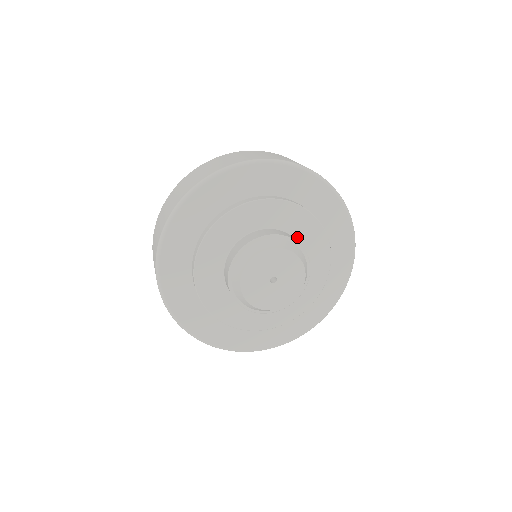
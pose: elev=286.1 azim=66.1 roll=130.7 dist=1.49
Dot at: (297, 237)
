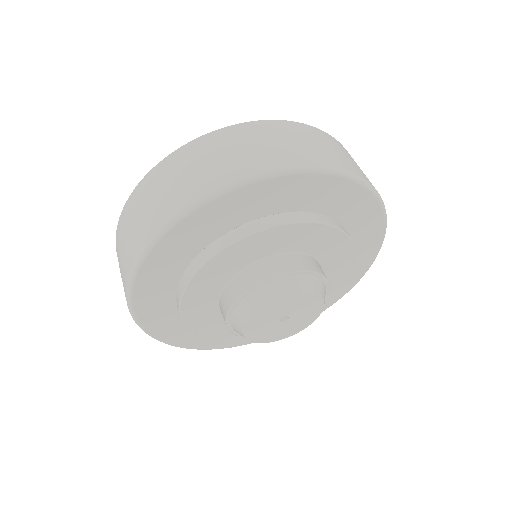
Dot at: (313, 253)
